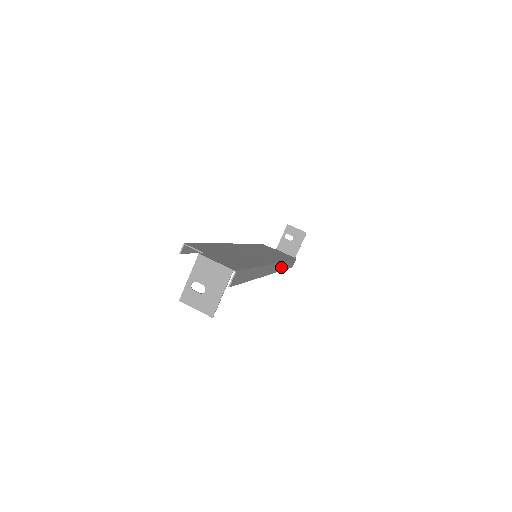
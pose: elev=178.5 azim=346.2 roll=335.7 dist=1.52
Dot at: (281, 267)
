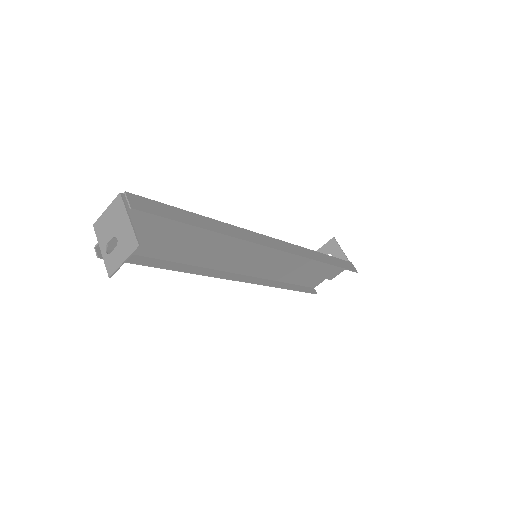
Dot at: (310, 255)
